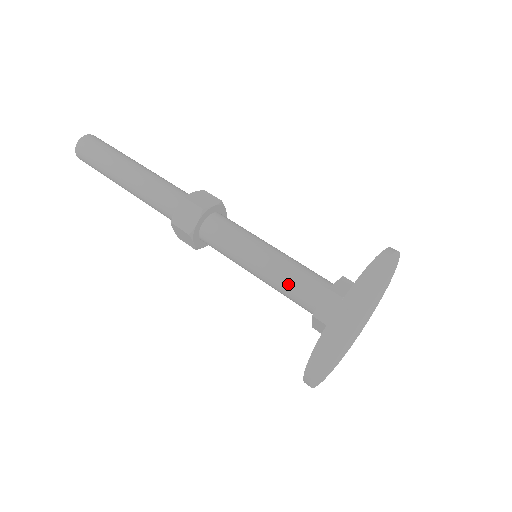
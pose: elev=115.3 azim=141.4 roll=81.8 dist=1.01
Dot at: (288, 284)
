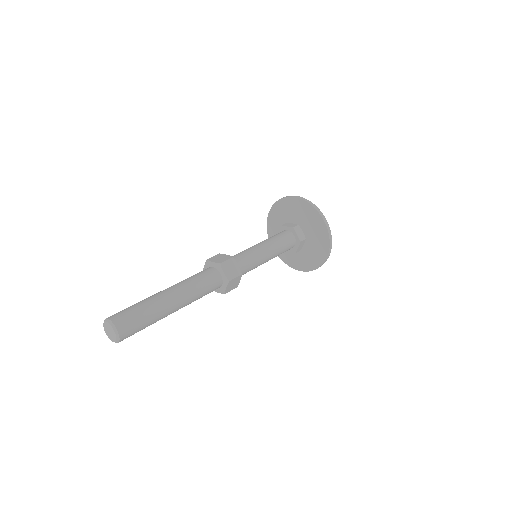
Dot at: occluded
